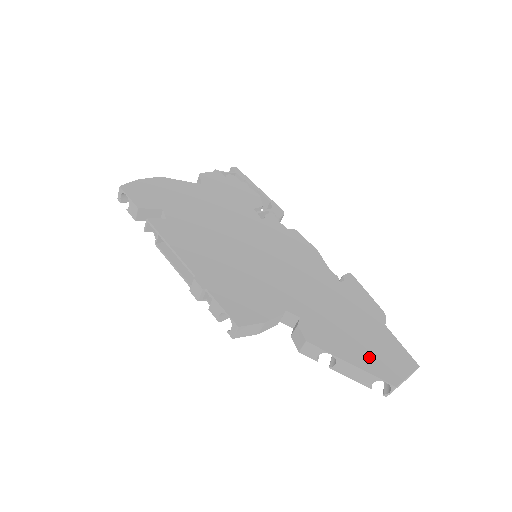
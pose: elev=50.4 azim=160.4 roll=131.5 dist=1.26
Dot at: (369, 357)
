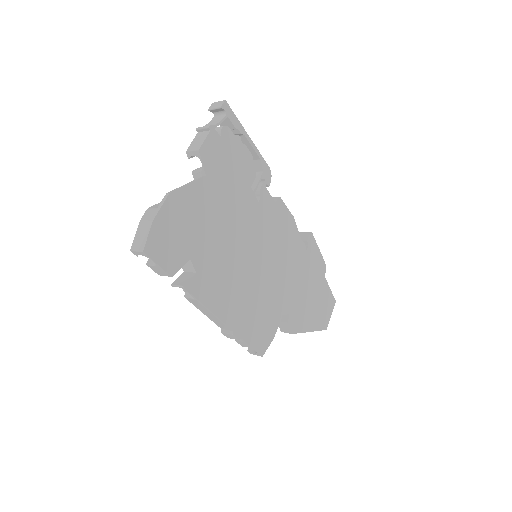
Dot at: (317, 317)
